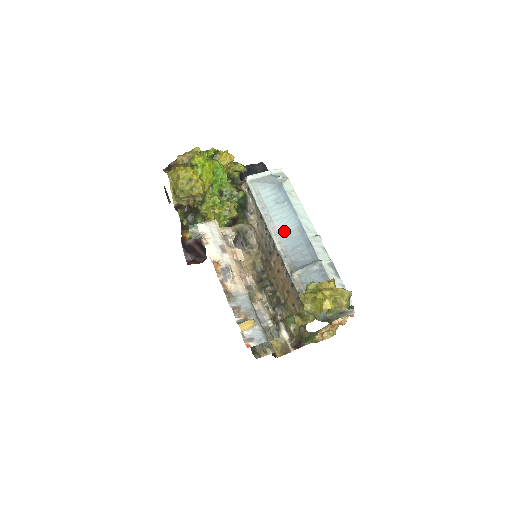
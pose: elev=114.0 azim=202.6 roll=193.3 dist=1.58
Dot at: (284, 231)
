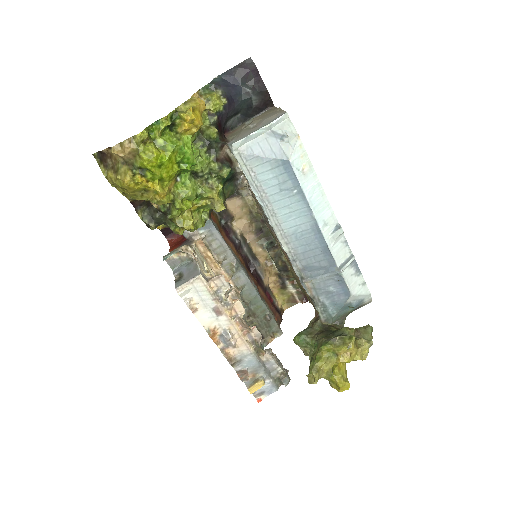
Dot at: (292, 230)
